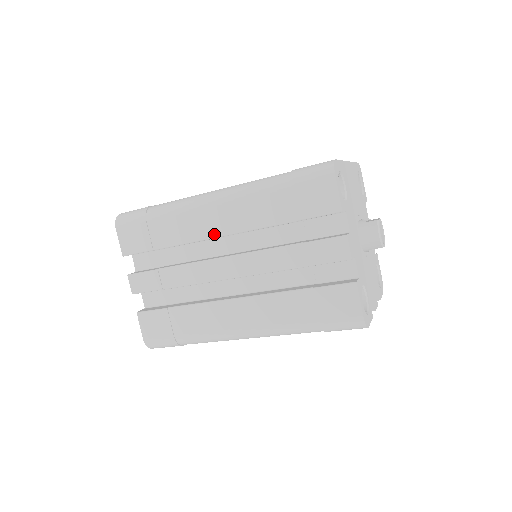
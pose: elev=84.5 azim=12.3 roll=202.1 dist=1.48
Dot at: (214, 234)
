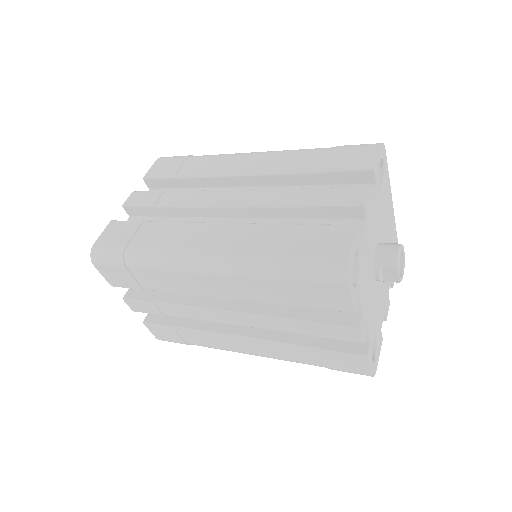
Dot at: (238, 173)
